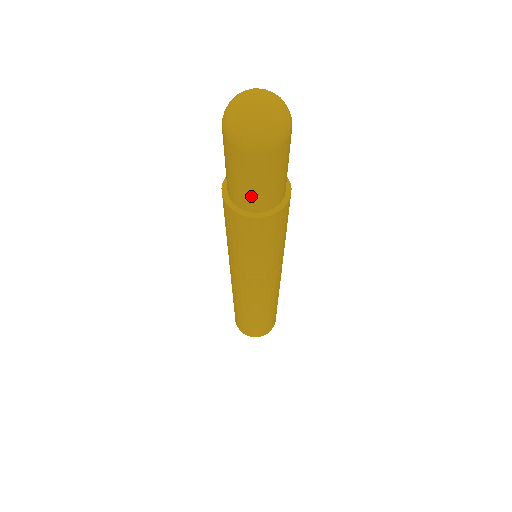
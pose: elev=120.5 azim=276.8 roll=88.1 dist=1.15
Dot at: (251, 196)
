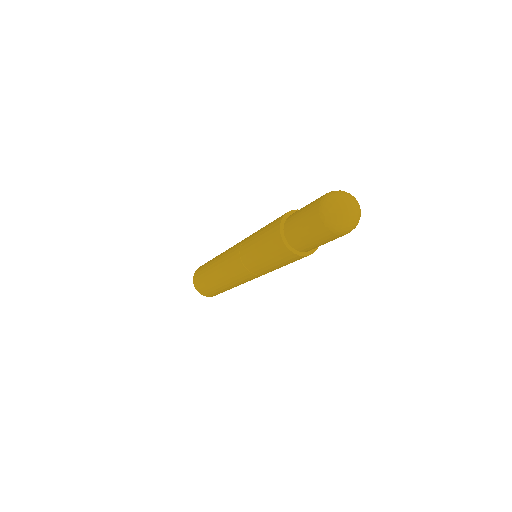
Dot at: (313, 247)
